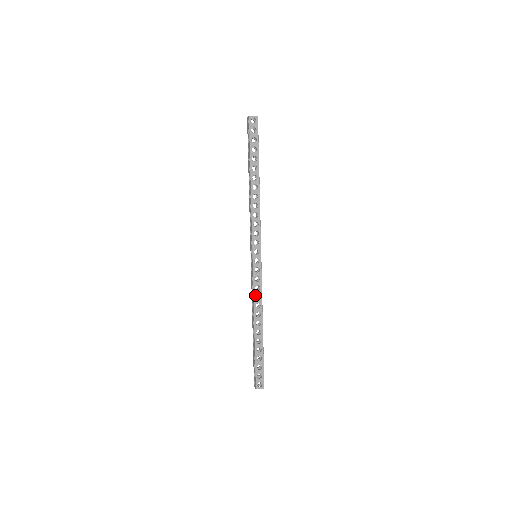
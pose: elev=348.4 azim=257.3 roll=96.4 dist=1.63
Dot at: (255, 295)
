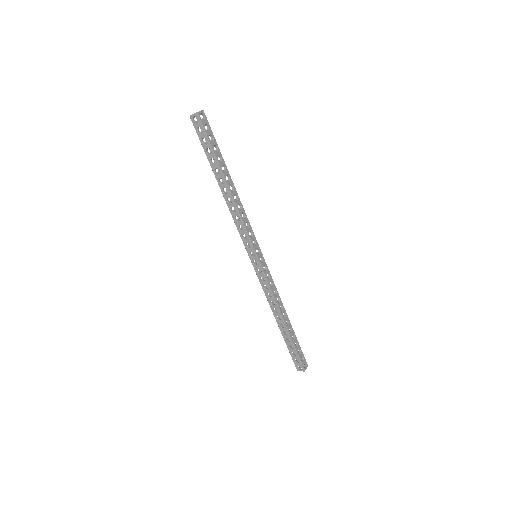
Dot at: (266, 293)
